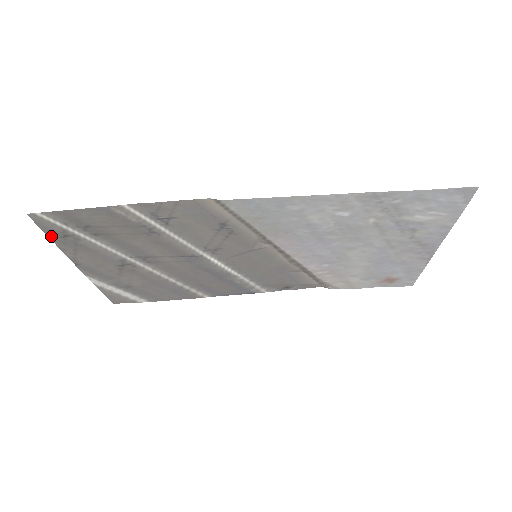
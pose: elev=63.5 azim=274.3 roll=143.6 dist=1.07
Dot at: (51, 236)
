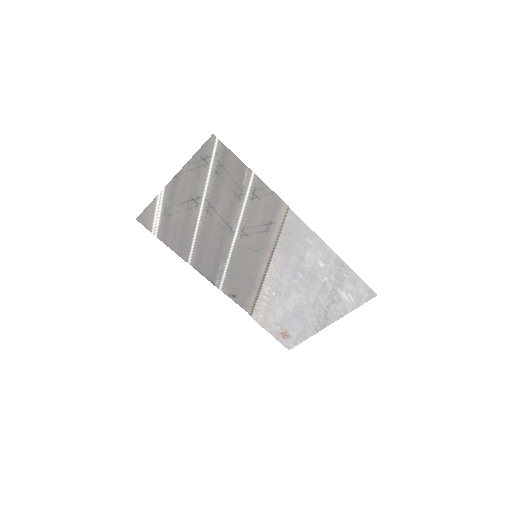
Dot at: (198, 153)
